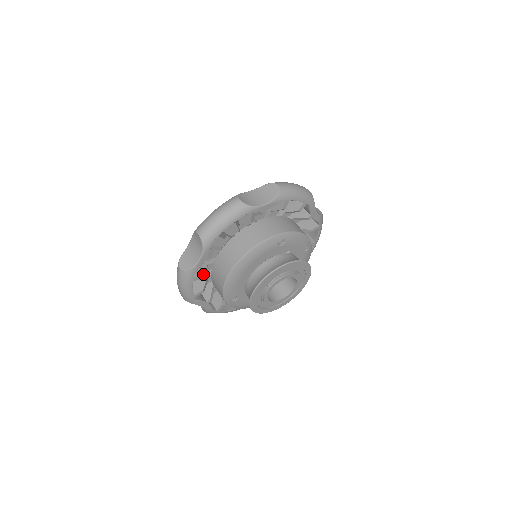
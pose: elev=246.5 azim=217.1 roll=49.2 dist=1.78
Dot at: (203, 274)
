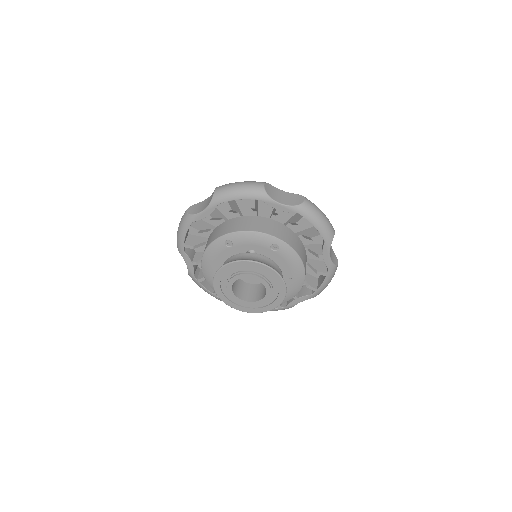
Dot at: occluded
